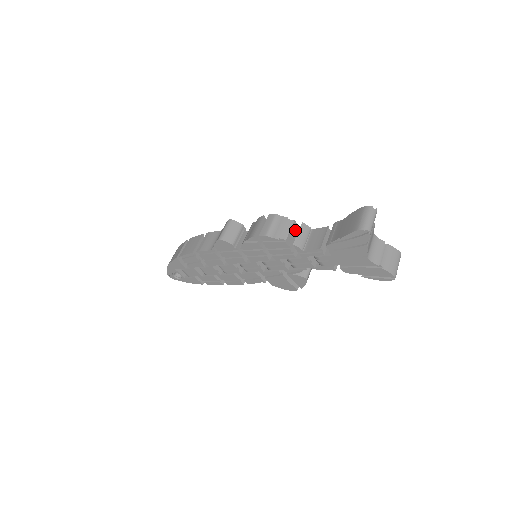
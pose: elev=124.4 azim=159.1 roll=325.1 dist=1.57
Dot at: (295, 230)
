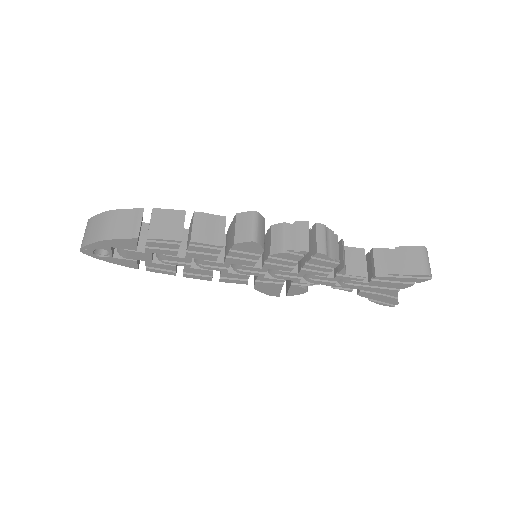
Dot at: occluded
